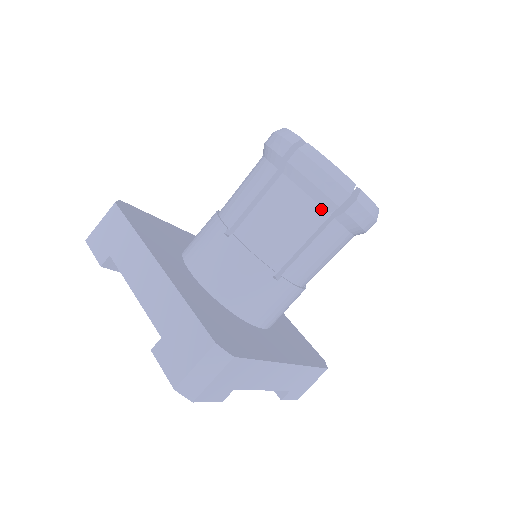
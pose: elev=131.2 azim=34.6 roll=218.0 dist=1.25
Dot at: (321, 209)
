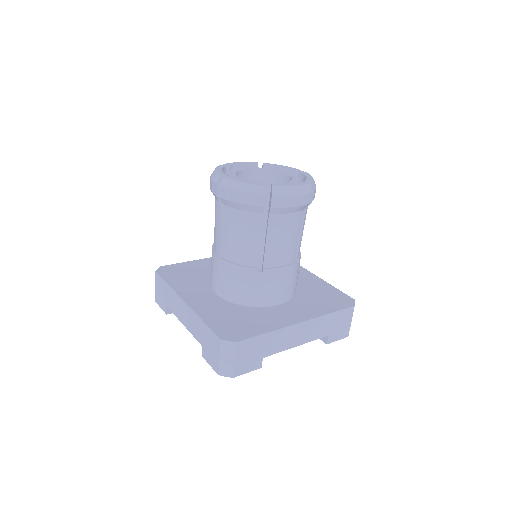
Dot at: (256, 214)
